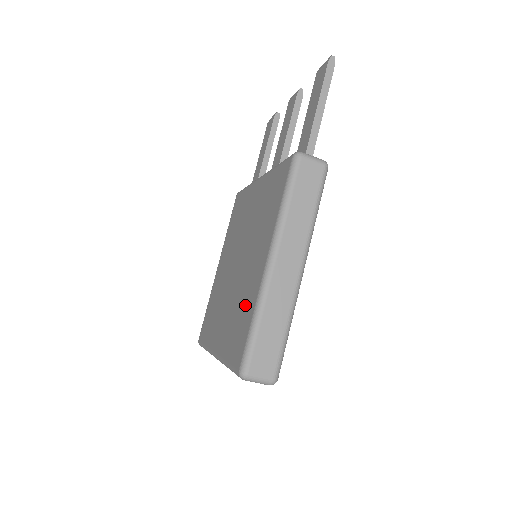
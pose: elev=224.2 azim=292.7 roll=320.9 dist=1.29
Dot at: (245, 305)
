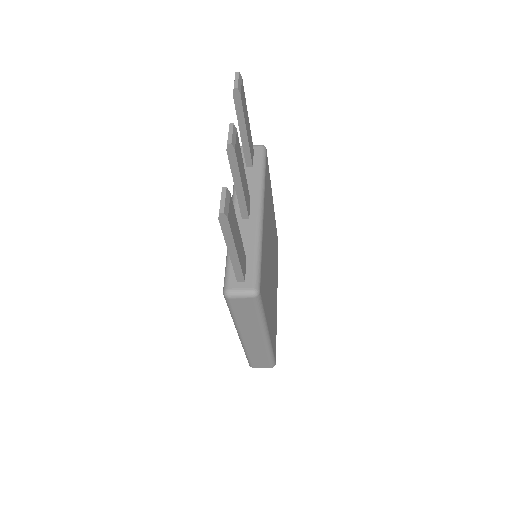
Dot at: occluded
